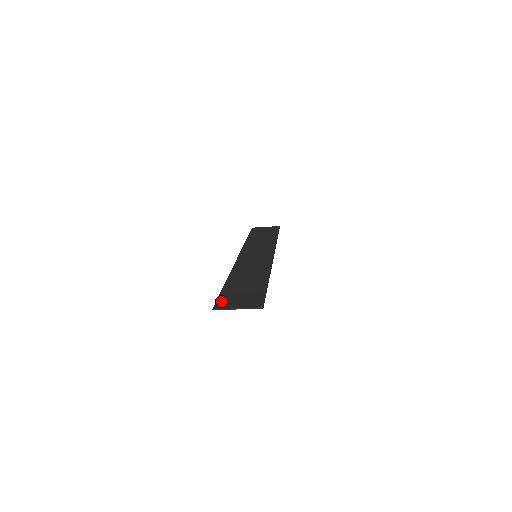
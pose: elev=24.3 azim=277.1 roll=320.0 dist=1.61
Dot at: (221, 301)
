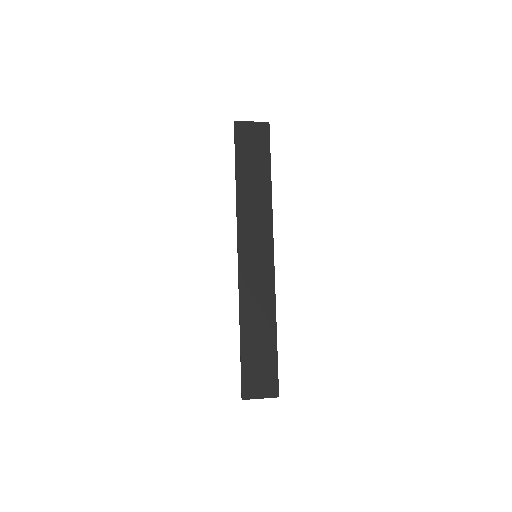
Dot at: (245, 384)
